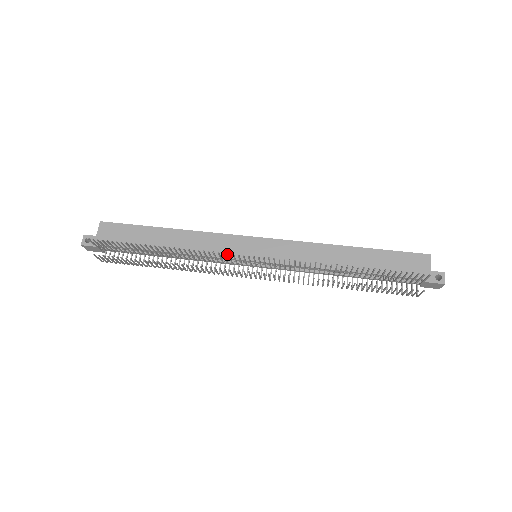
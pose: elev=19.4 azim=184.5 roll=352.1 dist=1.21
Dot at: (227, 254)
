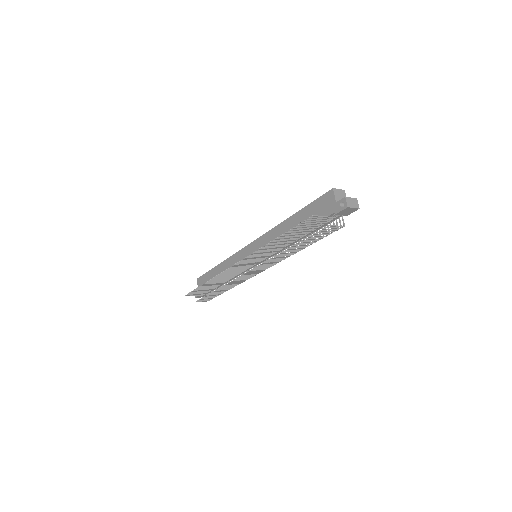
Dot at: occluded
